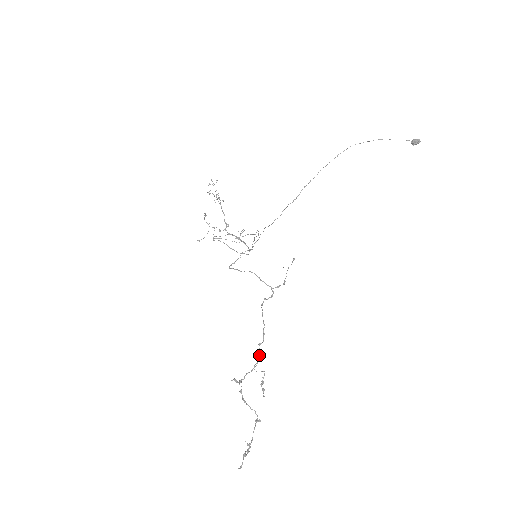
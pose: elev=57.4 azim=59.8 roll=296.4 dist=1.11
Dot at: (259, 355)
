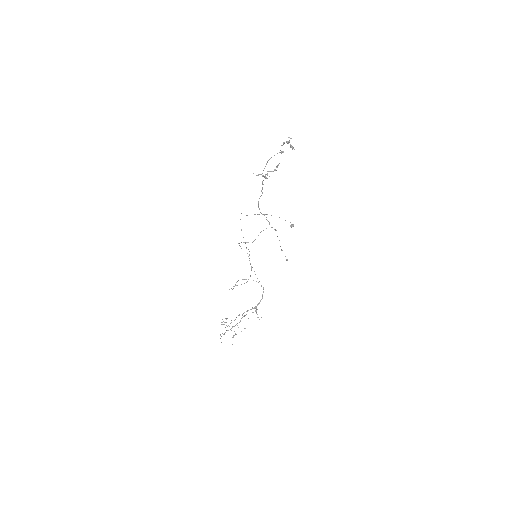
Dot at: occluded
